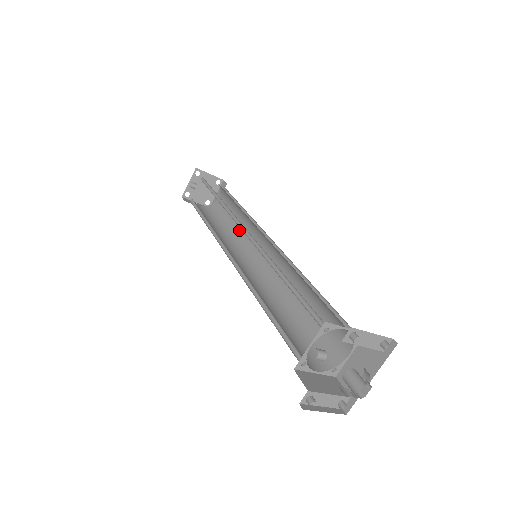
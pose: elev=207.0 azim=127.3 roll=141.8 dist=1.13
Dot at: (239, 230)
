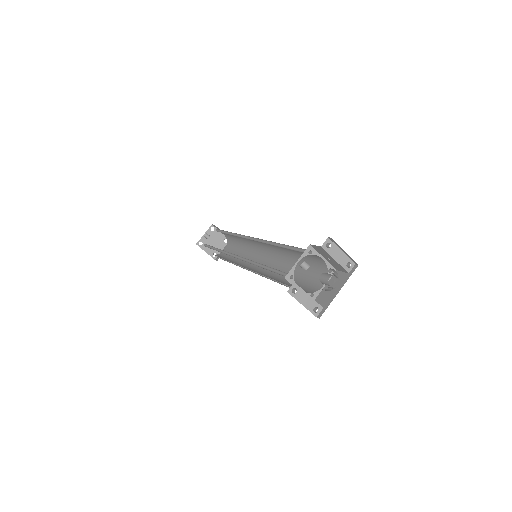
Dot at: occluded
